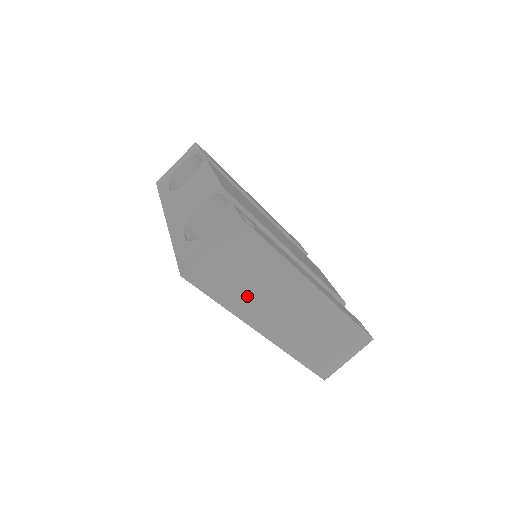
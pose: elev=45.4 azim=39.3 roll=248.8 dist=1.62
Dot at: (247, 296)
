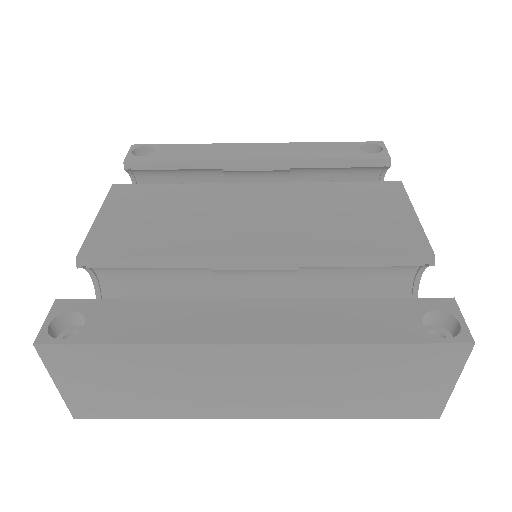
Dot at: (170, 398)
